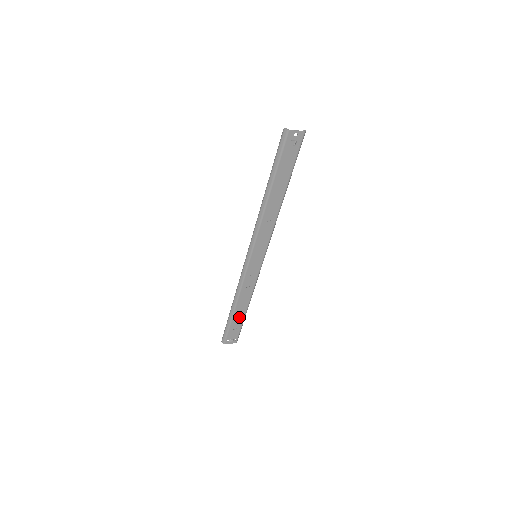
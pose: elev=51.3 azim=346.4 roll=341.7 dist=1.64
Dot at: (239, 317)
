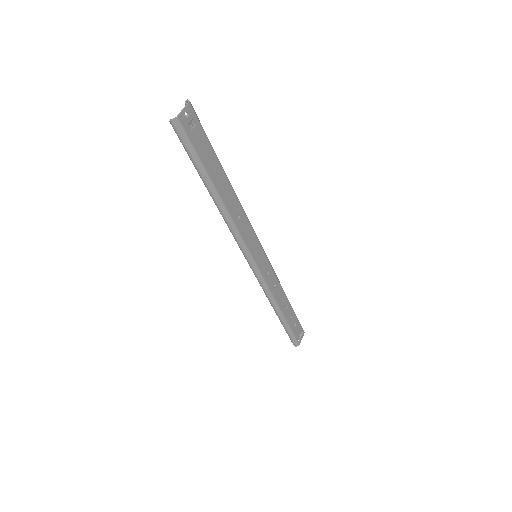
Dot at: (289, 314)
